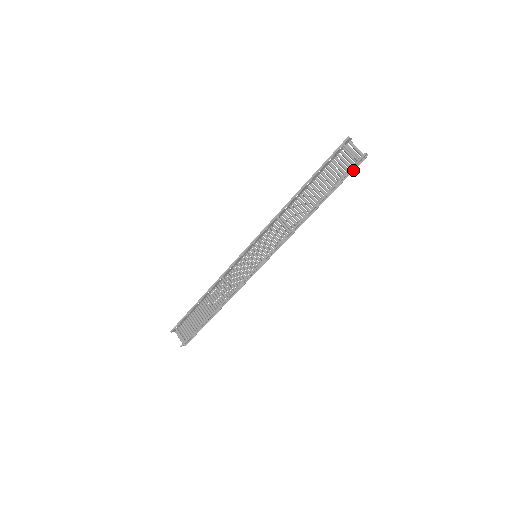
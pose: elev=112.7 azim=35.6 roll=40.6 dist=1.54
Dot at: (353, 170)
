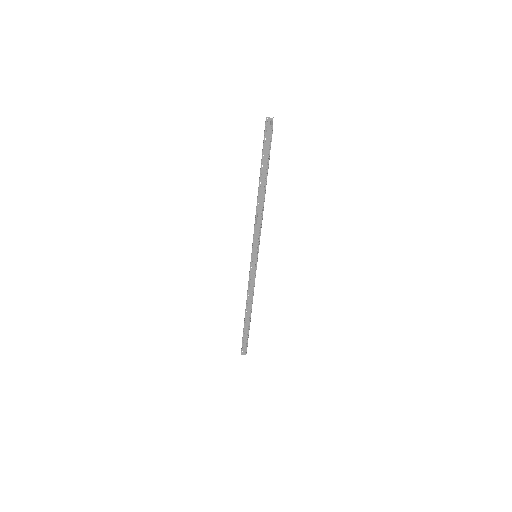
Dot at: (270, 146)
